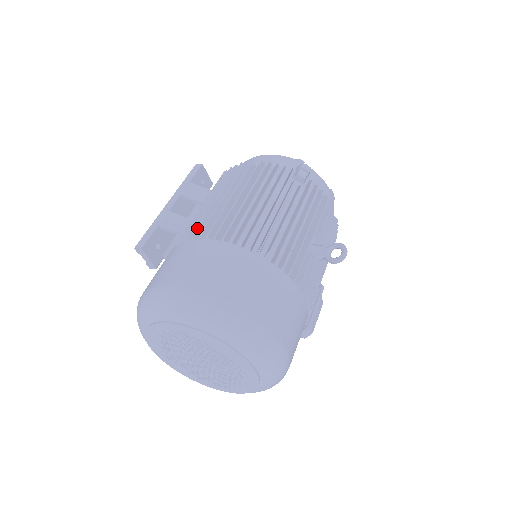
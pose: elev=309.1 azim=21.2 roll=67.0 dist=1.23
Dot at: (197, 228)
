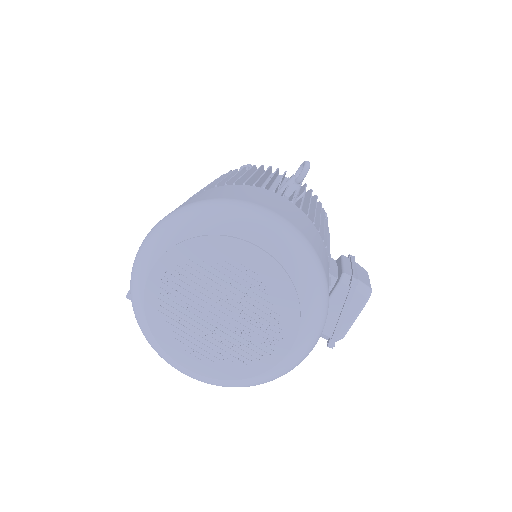
Dot at: occluded
